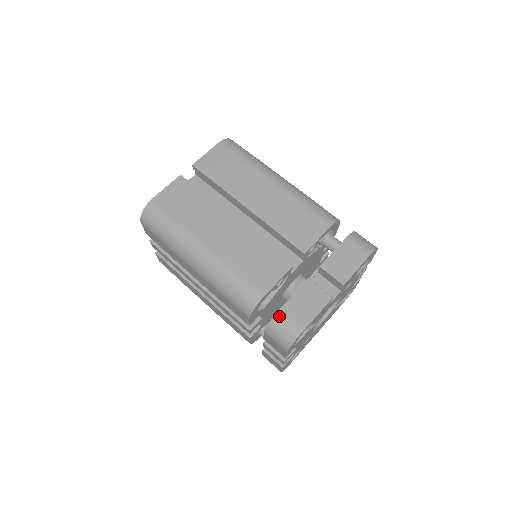
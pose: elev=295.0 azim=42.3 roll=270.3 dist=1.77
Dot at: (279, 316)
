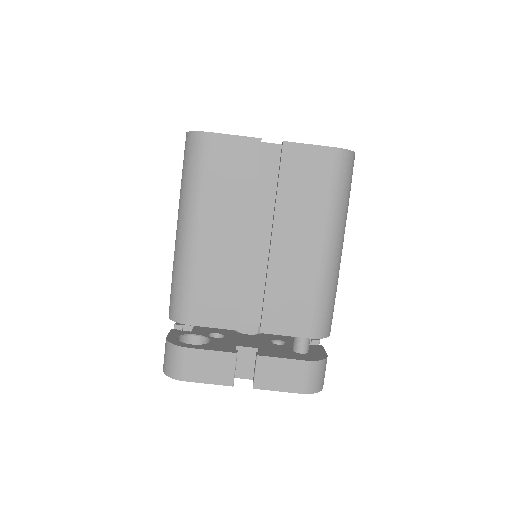
Dot at: (181, 351)
